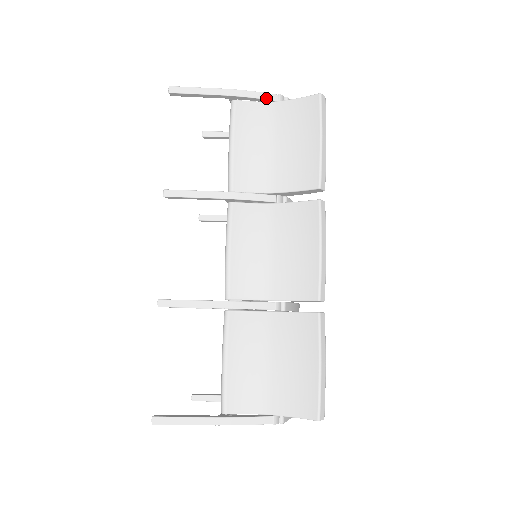
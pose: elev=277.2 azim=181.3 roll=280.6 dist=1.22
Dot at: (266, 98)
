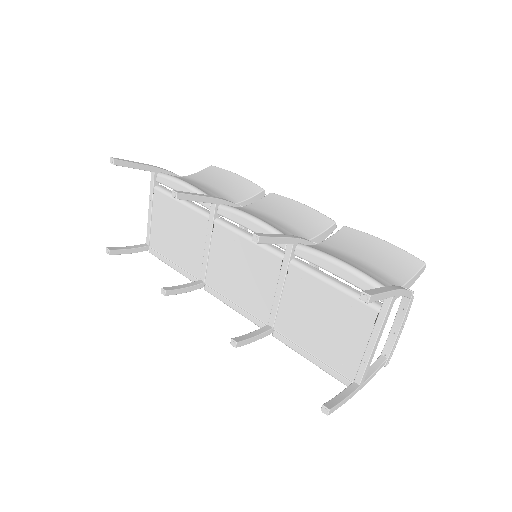
Dot at: (177, 175)
